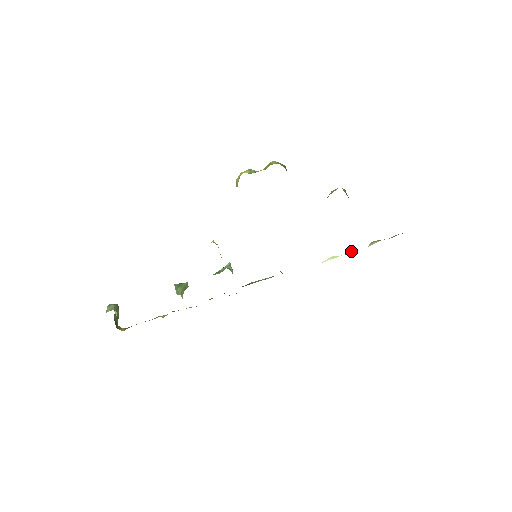
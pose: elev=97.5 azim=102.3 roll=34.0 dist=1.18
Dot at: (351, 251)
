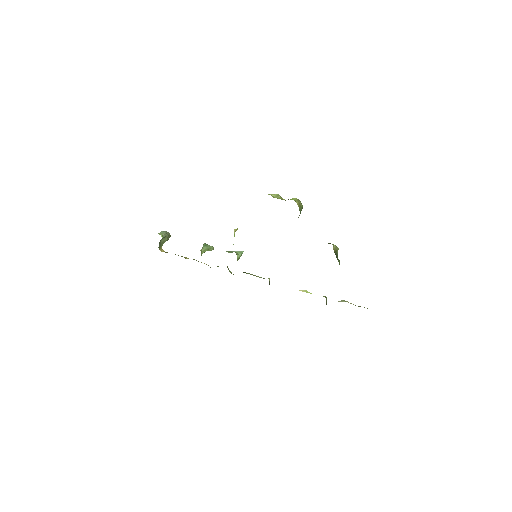
Dot at: (323, 296)
